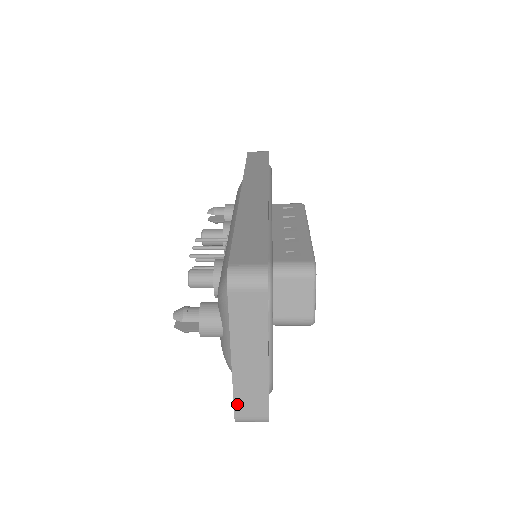
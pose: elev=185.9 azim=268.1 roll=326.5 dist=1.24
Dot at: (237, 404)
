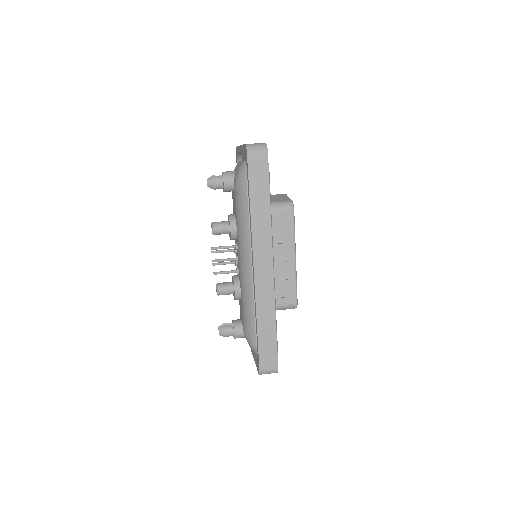
Dot at: occluded
